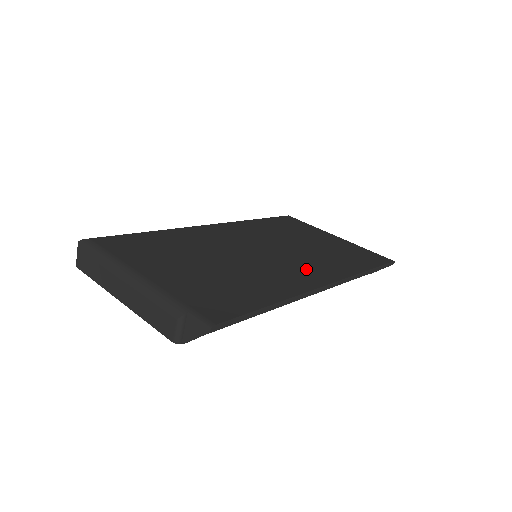
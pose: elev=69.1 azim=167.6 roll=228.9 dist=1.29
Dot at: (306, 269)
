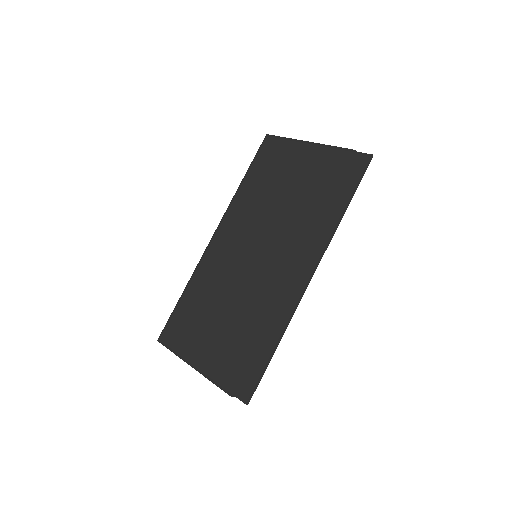
Dot at: (291, 261)
